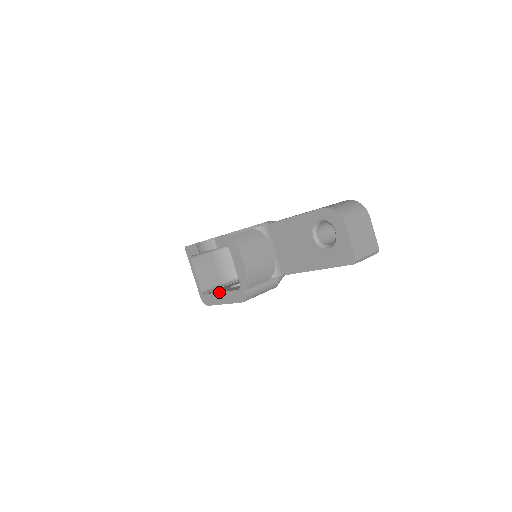
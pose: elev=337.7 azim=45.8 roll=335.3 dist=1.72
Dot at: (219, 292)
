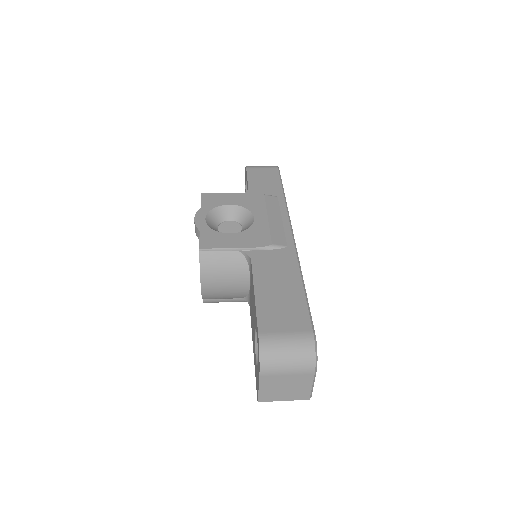
Dot at: occluded
